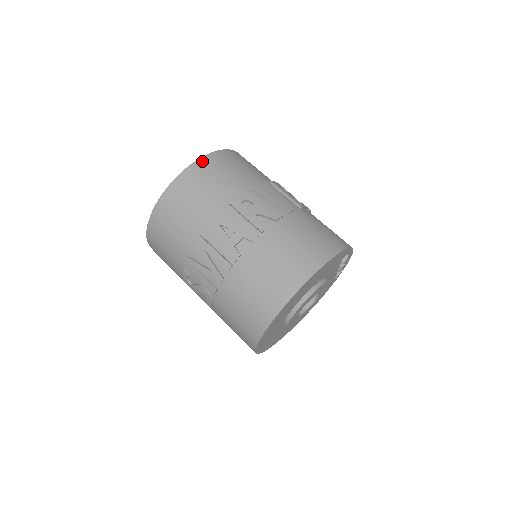
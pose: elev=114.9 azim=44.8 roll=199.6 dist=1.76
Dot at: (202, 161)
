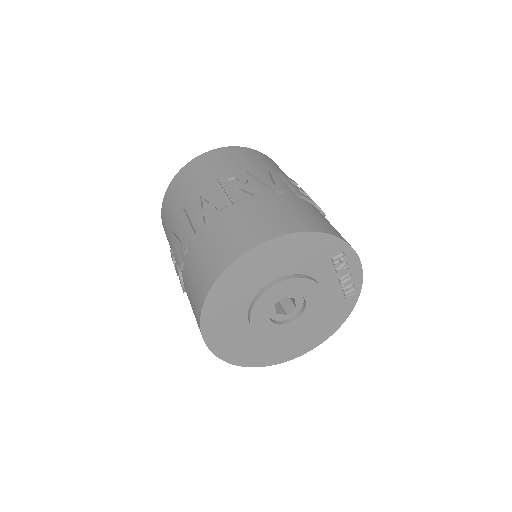
Dot at: (217, 150)
